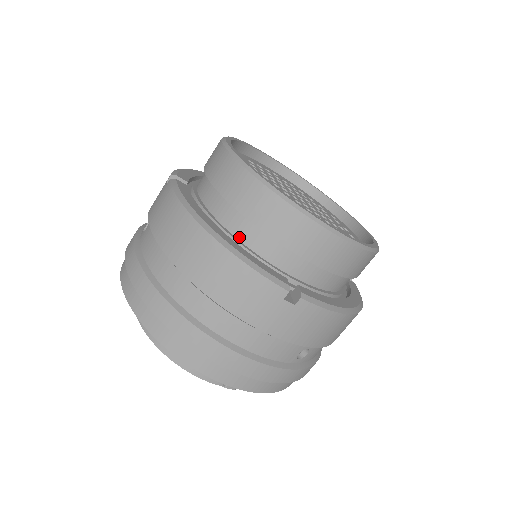
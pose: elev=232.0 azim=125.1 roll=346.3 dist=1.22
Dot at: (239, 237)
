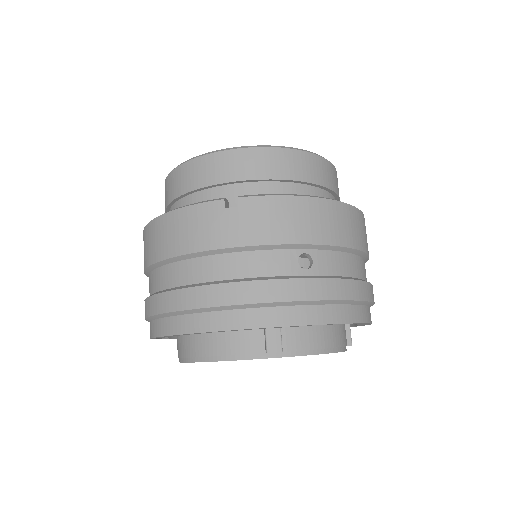
Dot at: occluded
